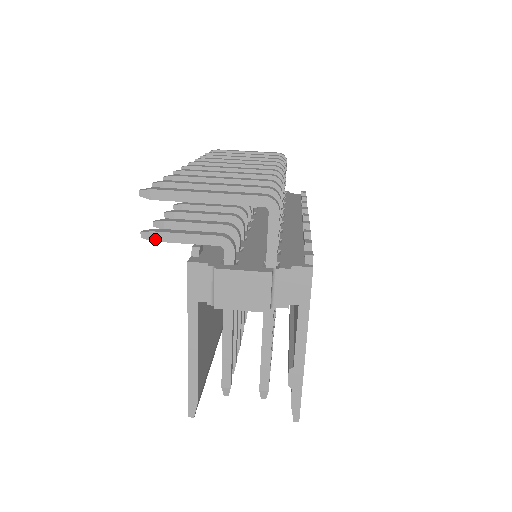
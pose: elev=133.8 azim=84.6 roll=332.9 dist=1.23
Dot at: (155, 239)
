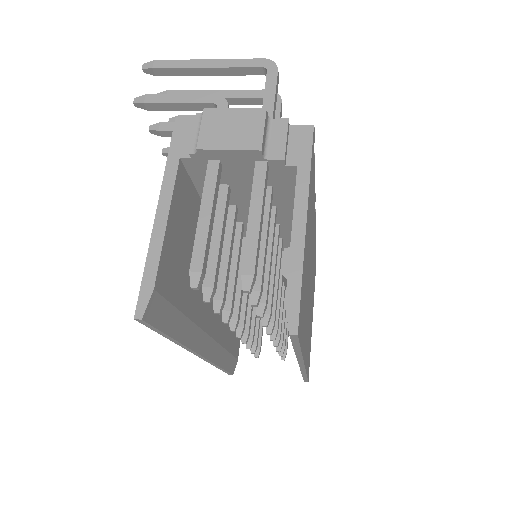
Dot at: (147, 101)
